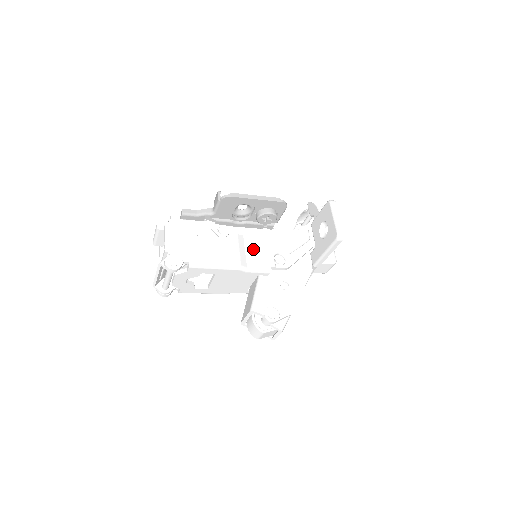
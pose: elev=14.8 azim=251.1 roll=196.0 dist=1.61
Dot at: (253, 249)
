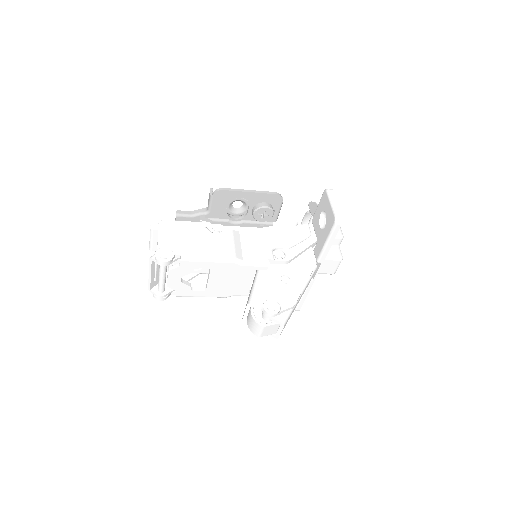
Dot at: (250, 244)
